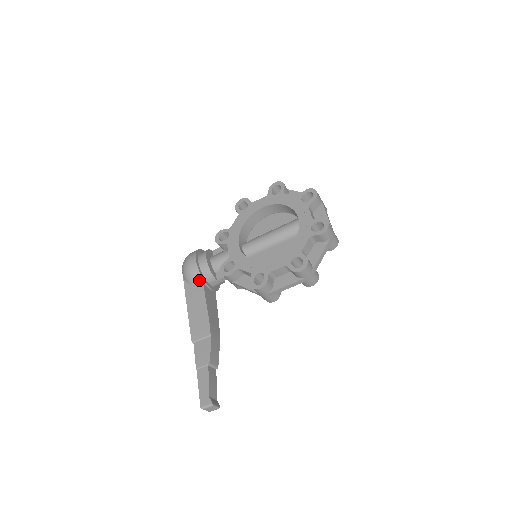
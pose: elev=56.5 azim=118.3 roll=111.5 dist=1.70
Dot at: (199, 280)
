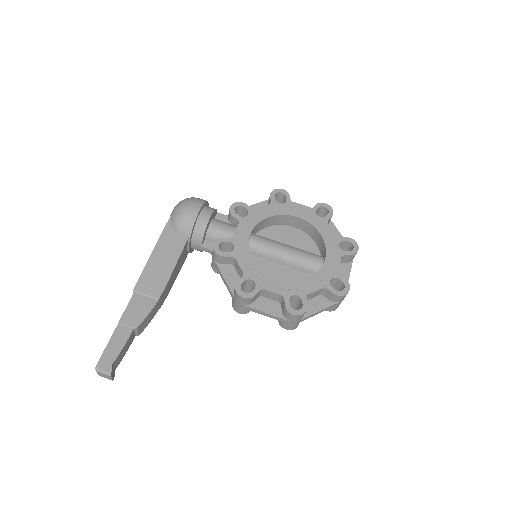
Dot at: (186, 233)
